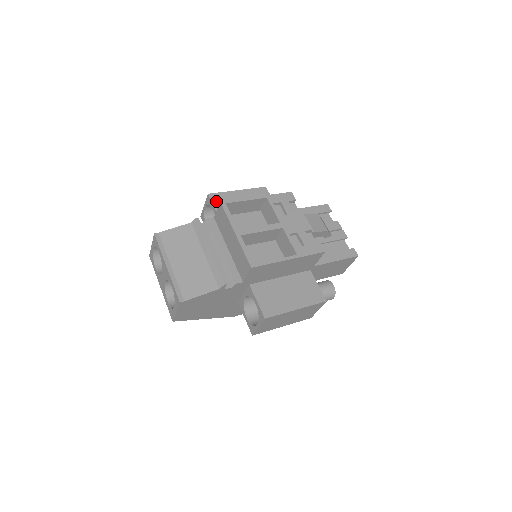
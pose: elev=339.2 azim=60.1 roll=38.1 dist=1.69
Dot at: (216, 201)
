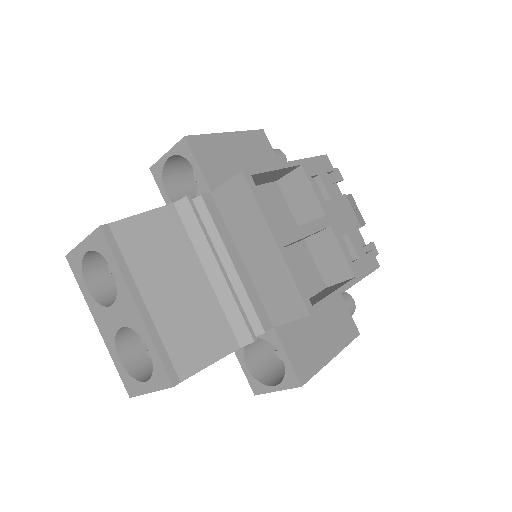
Dot at: (200, 153)
